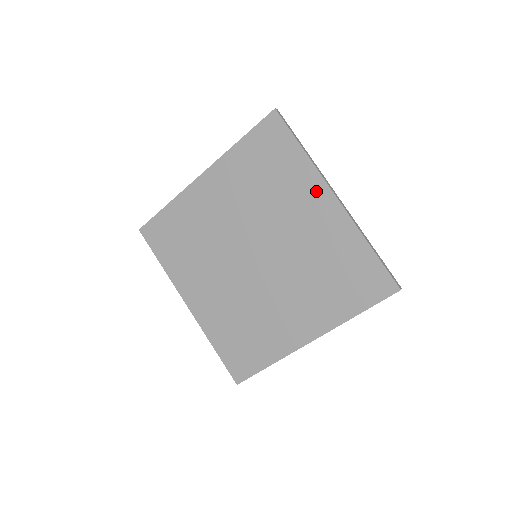
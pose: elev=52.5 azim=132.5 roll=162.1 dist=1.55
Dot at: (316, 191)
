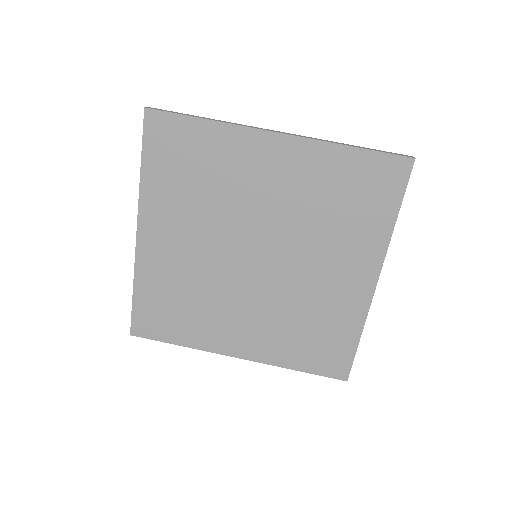
Dot at: (254, 146)
